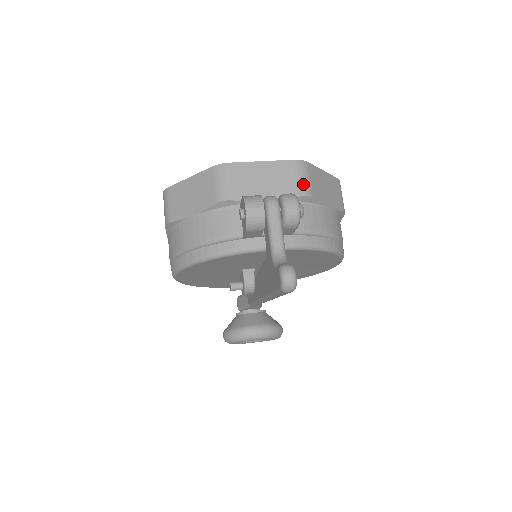
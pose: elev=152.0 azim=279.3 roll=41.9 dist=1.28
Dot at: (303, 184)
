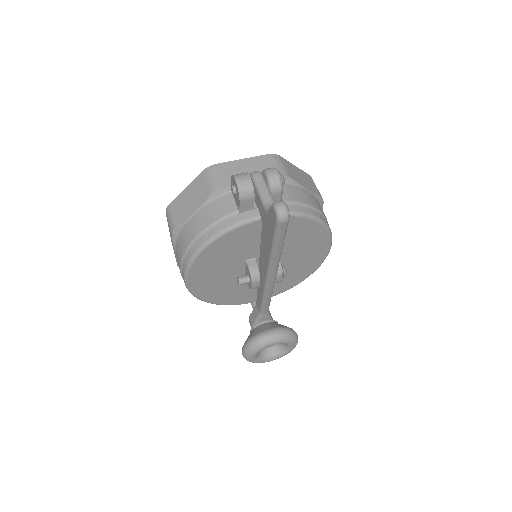
Dot at: (280, 169)
